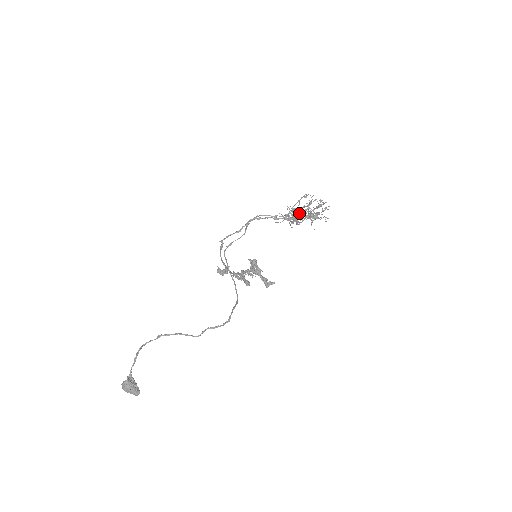
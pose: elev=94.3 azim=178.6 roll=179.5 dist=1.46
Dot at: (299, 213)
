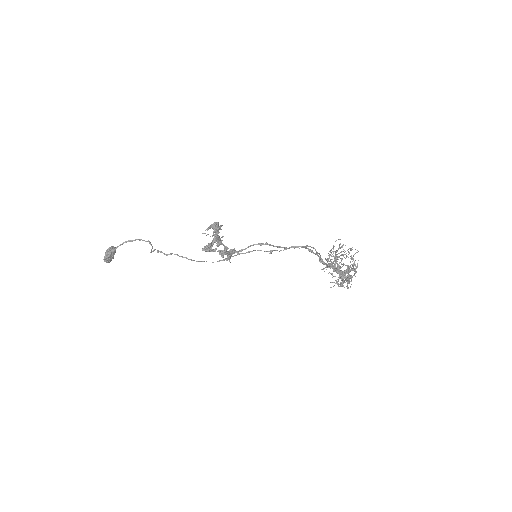
Dot at: (329, 257)
